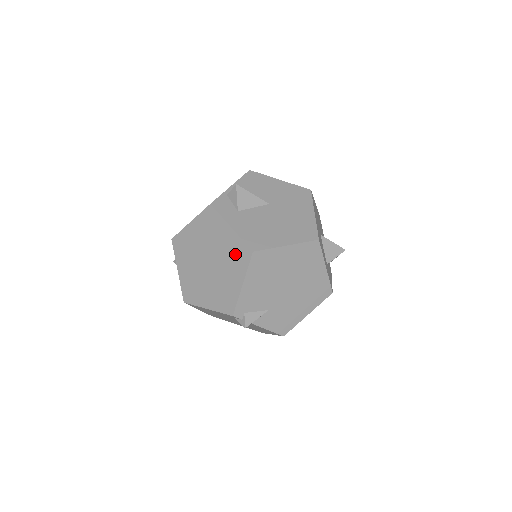
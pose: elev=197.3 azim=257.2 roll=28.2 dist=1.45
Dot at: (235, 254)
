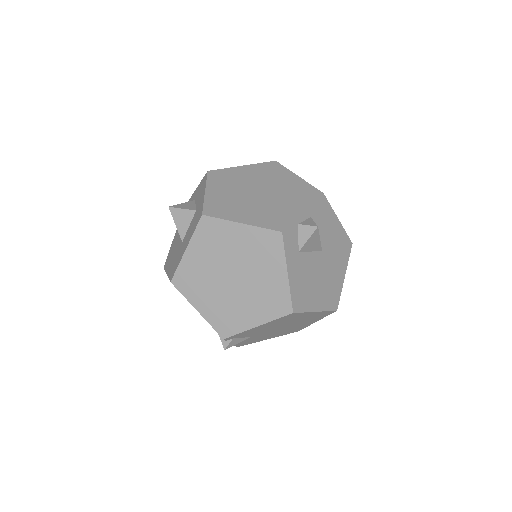
Dot at: (272, 298)
